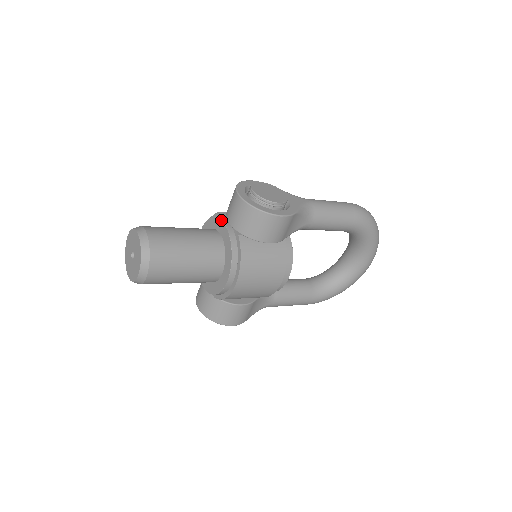
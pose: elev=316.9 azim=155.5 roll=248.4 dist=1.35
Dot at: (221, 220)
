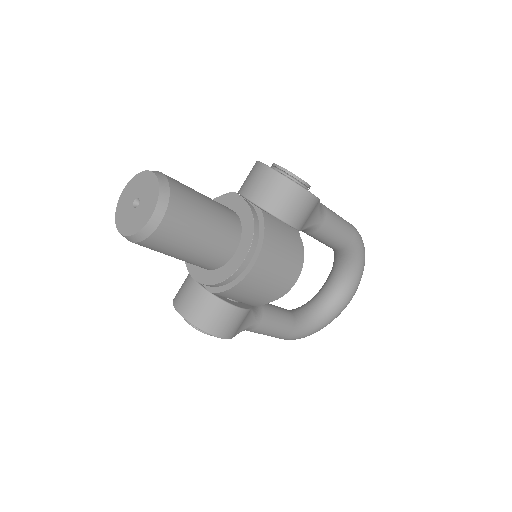
Dot at: (236, 195)
